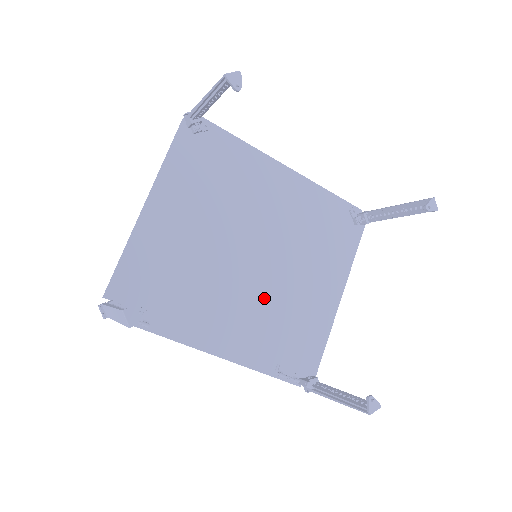
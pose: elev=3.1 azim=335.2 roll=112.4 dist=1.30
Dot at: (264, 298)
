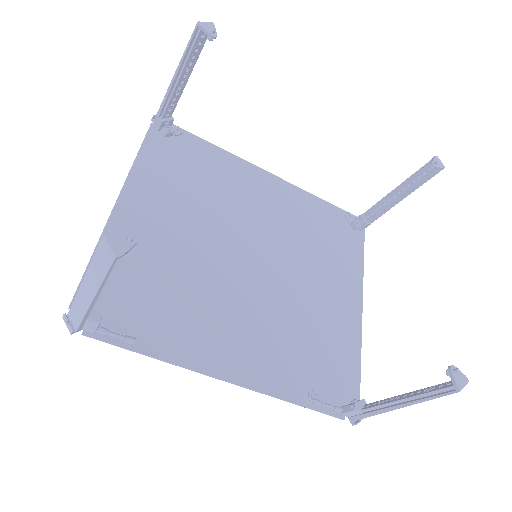
Dot at: (274, 308)
